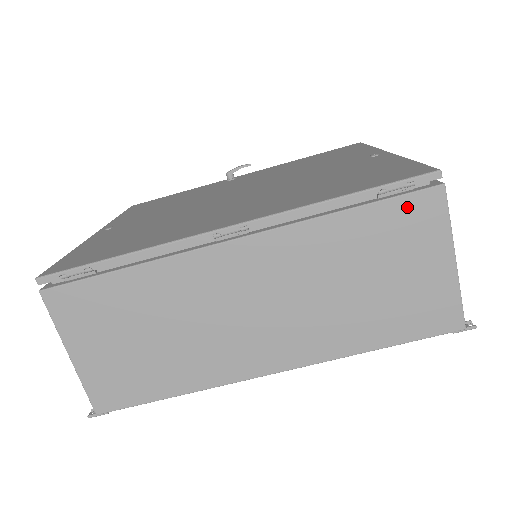
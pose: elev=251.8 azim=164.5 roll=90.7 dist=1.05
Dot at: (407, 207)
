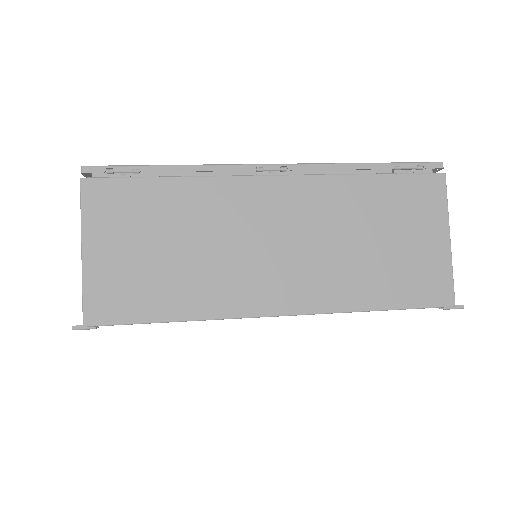
Dot at: (416, 184)
